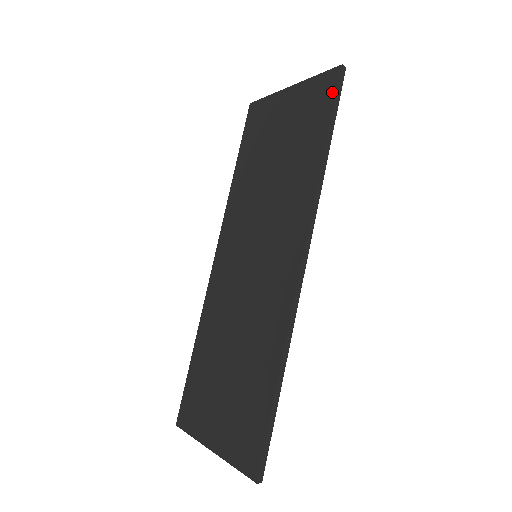
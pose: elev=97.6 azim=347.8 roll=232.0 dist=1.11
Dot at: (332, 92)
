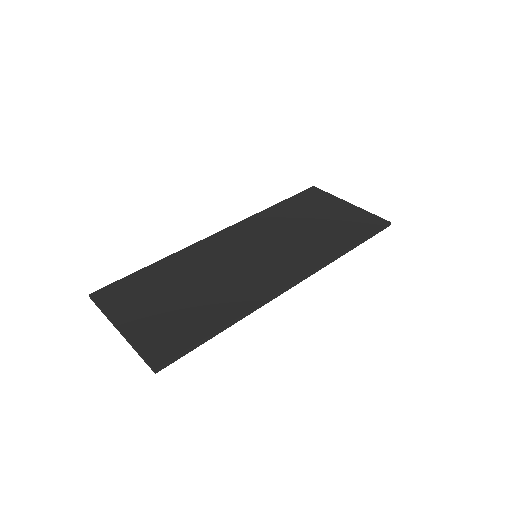
Dot at: (376, 228)
